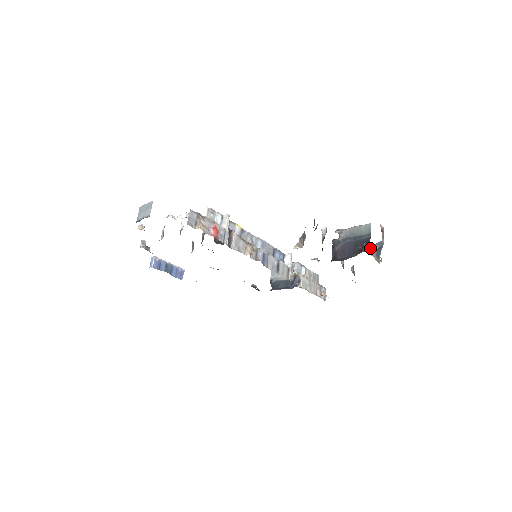
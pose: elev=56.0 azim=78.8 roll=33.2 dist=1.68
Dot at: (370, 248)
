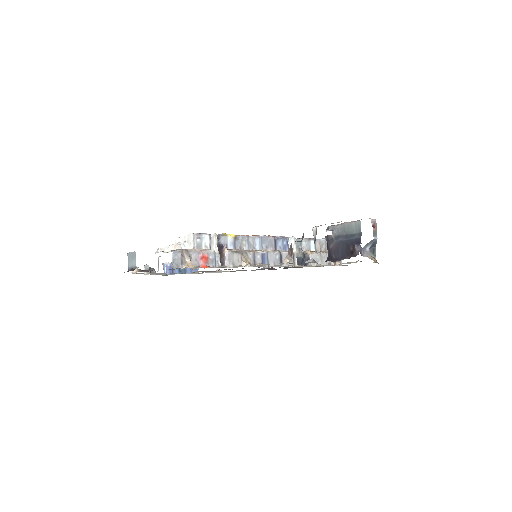
Dot at: (361, 250)
